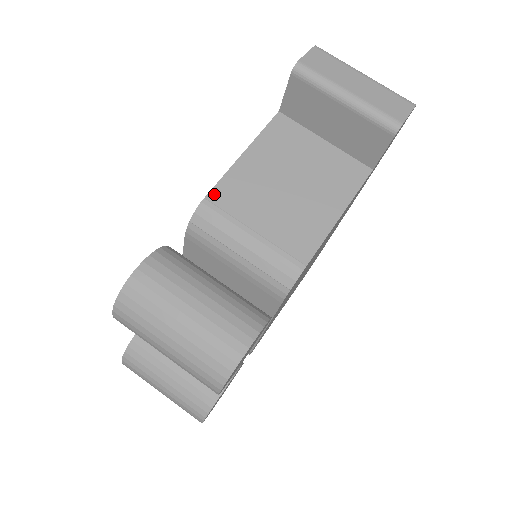
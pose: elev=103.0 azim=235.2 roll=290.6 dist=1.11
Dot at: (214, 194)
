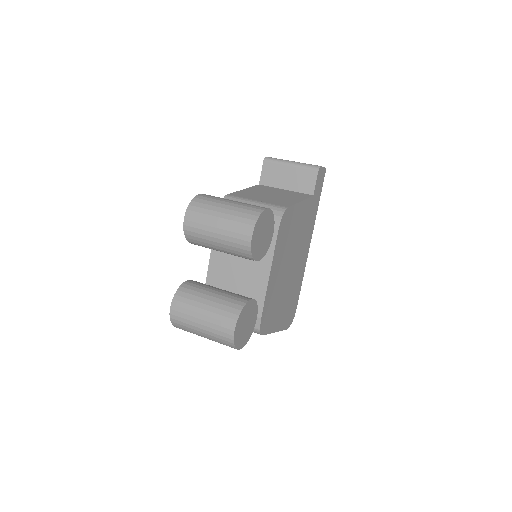
Dot at: (233, 194)
